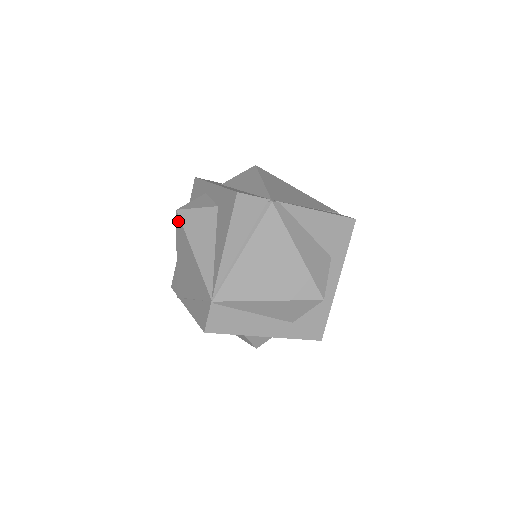
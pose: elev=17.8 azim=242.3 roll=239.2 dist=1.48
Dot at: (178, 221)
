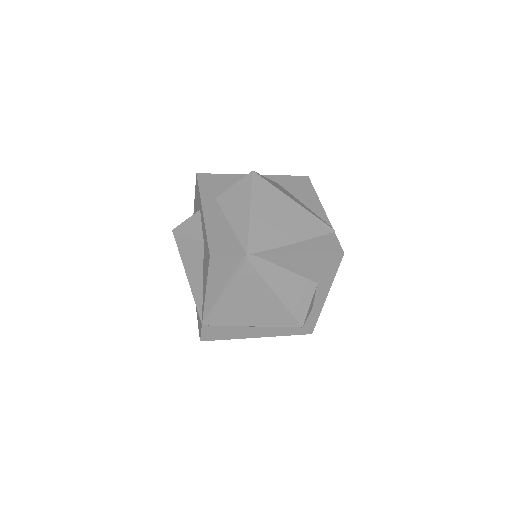
Dot at: (175, 239)
